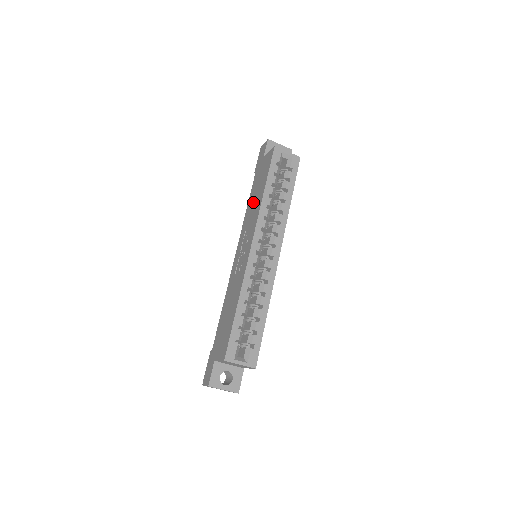
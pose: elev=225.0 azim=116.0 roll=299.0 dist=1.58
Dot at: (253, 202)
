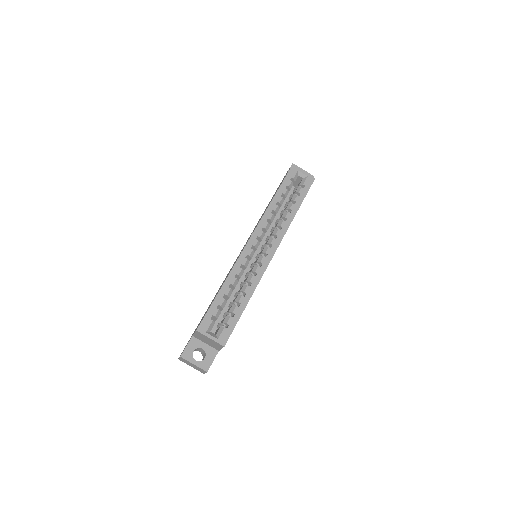
Dot at: occluded
